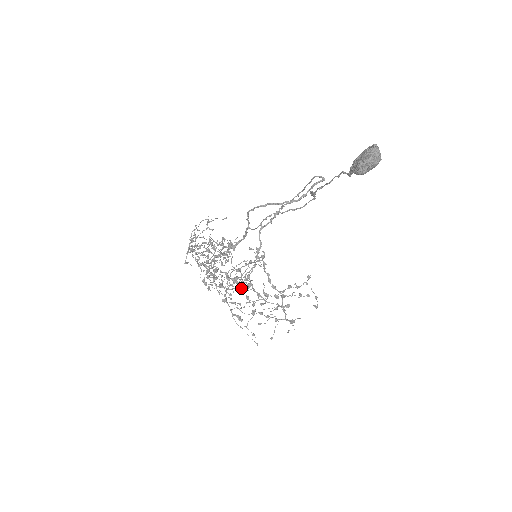
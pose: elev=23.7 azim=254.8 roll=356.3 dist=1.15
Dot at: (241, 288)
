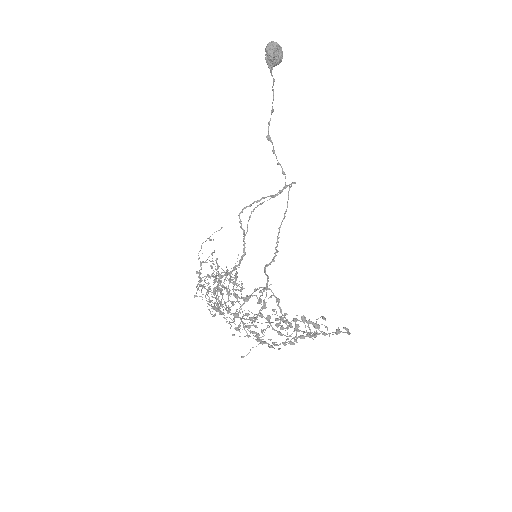
Dot at: occluded
